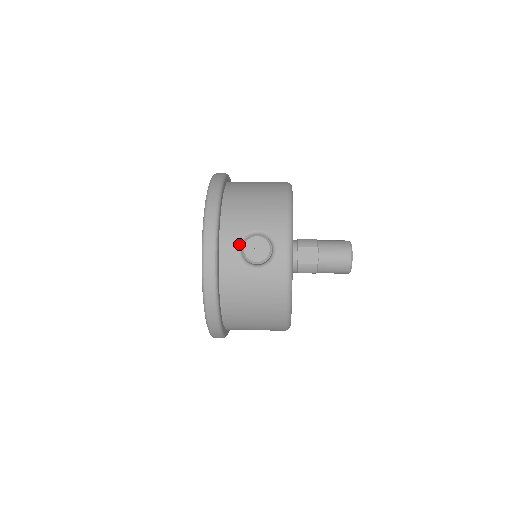
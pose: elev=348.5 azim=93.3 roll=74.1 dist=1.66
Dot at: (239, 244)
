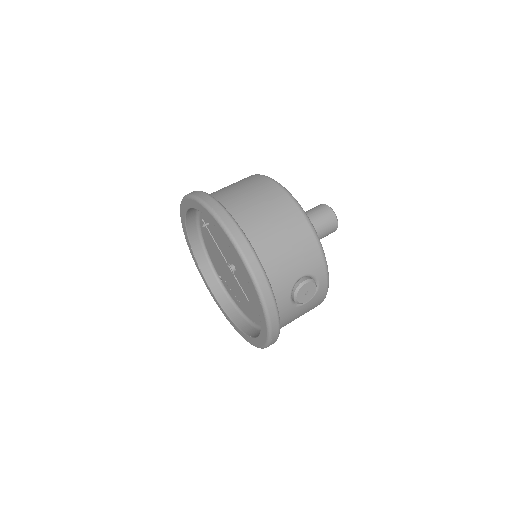
Dot at: (290, 296)
